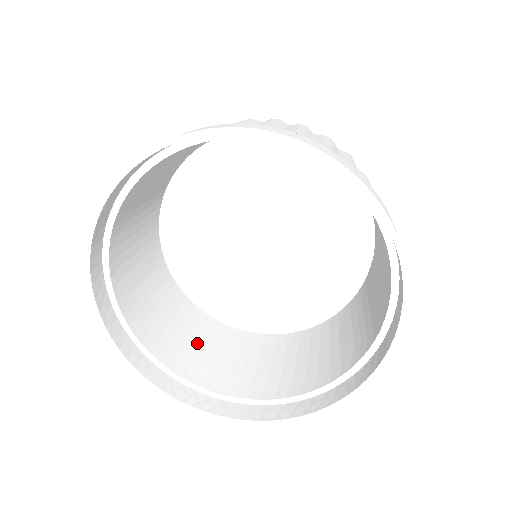
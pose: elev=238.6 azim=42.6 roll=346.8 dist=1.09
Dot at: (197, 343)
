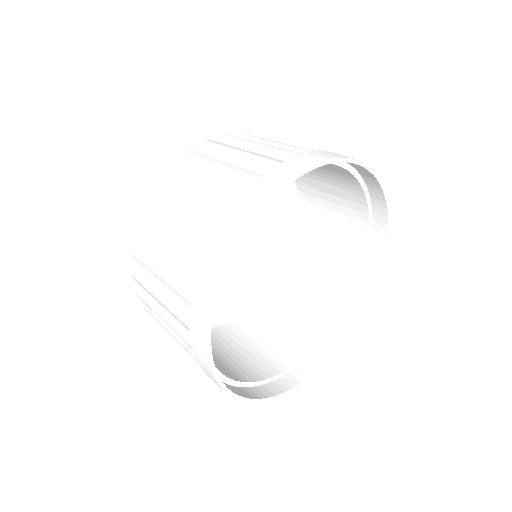
Dot at: (300, 305)
